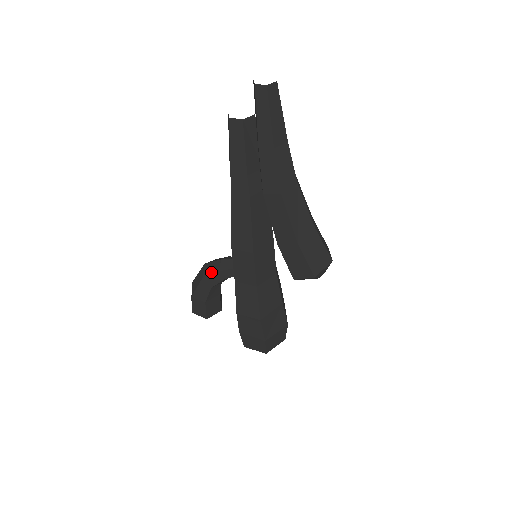
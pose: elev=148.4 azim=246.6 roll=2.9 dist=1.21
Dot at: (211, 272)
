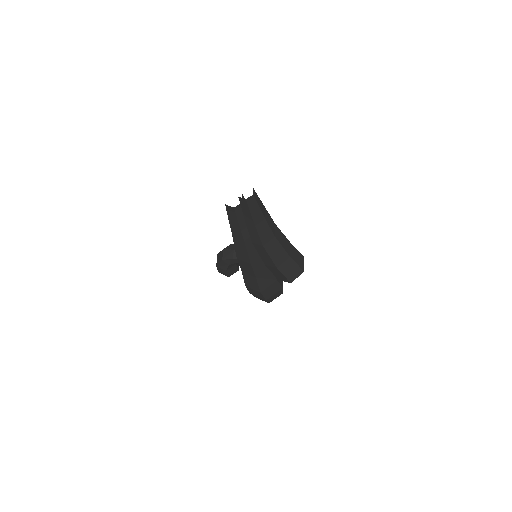
Dot at: (228, 257)
